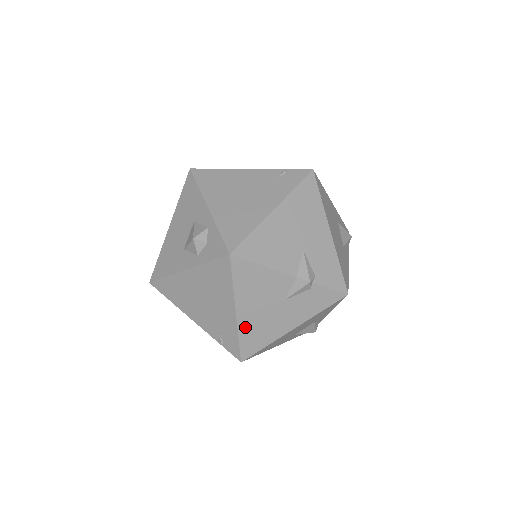
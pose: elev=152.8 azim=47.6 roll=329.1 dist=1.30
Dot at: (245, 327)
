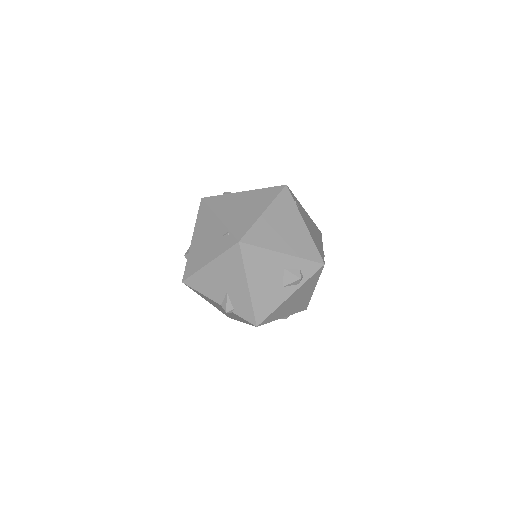
Dot at: (217, 308)
